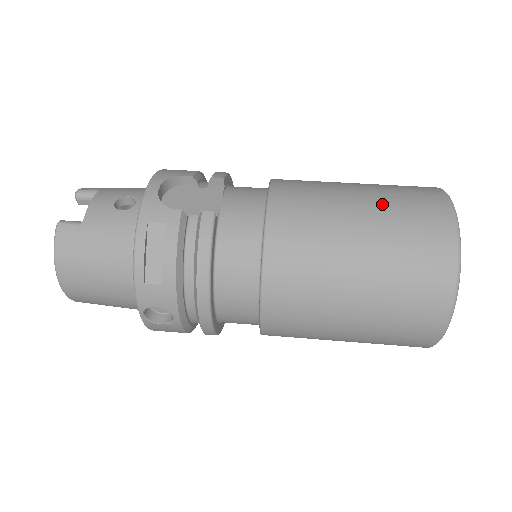
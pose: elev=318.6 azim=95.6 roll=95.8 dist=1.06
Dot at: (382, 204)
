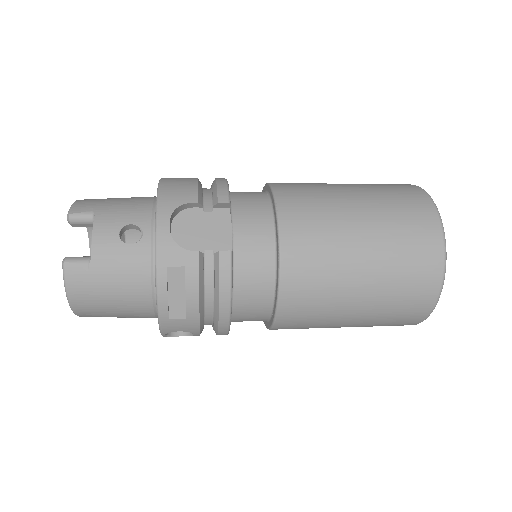
Dot at: (382, 227)
